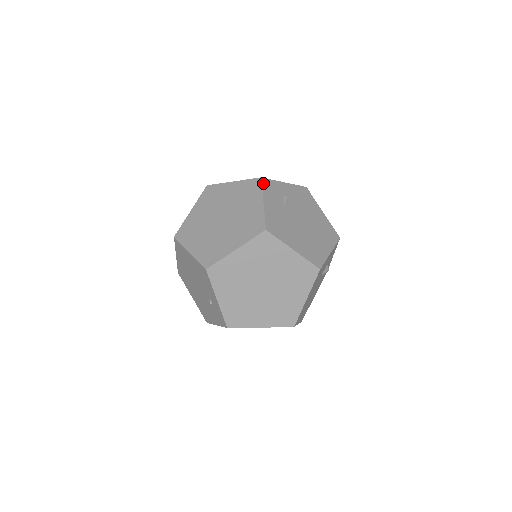
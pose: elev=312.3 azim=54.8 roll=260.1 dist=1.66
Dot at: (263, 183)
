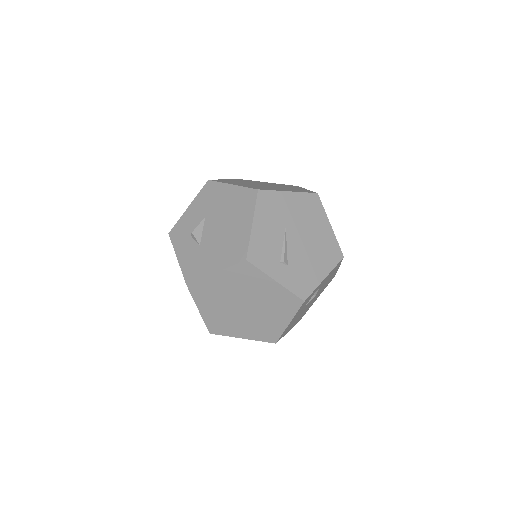
Dot at: (302, 305)
